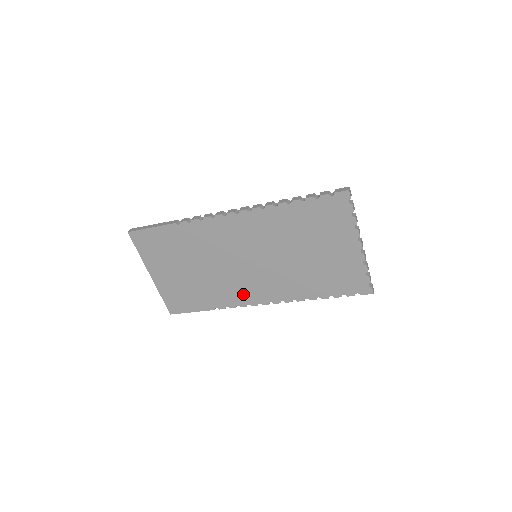
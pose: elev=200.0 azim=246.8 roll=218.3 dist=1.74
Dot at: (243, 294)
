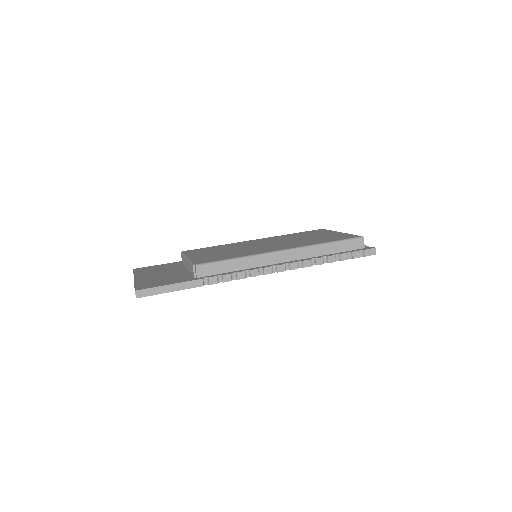
Dot at: occluded
